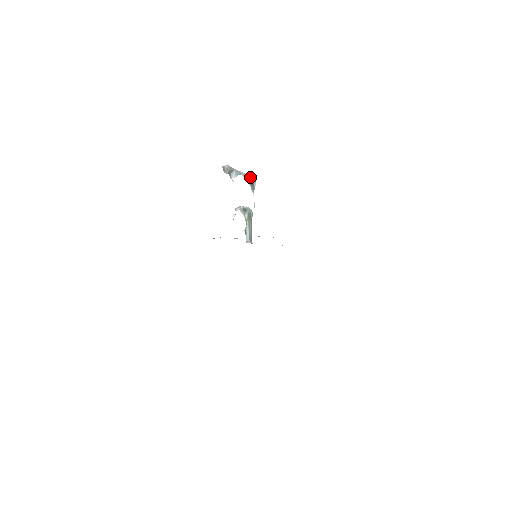
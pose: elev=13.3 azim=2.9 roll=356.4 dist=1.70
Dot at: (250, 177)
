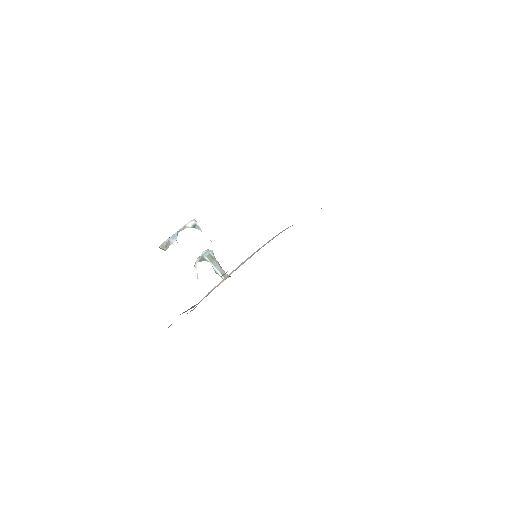
Dot at: (187, 225)
